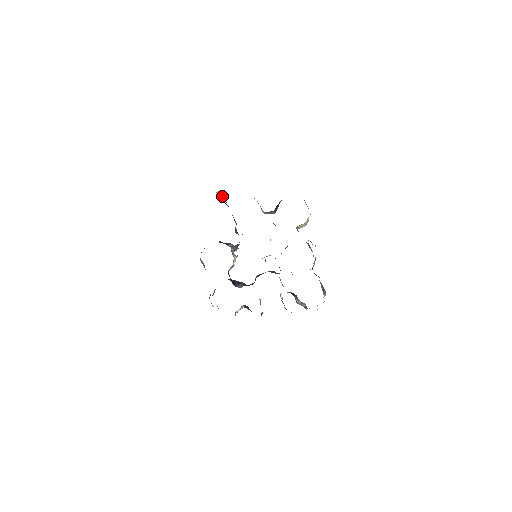
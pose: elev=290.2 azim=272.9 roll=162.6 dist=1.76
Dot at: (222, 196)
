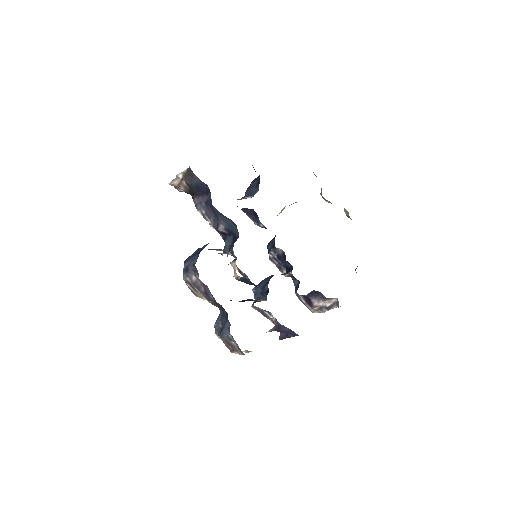
Dot at: (179, 183)
